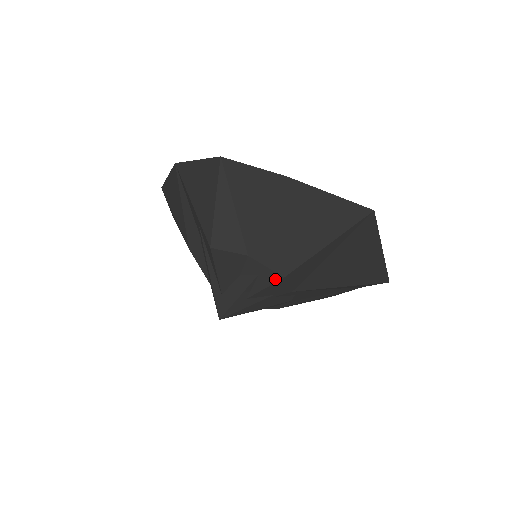
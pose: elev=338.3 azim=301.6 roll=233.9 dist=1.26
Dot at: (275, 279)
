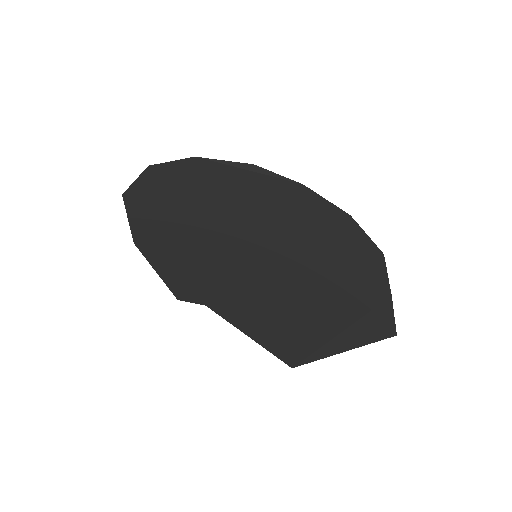
Dot at: occluded
